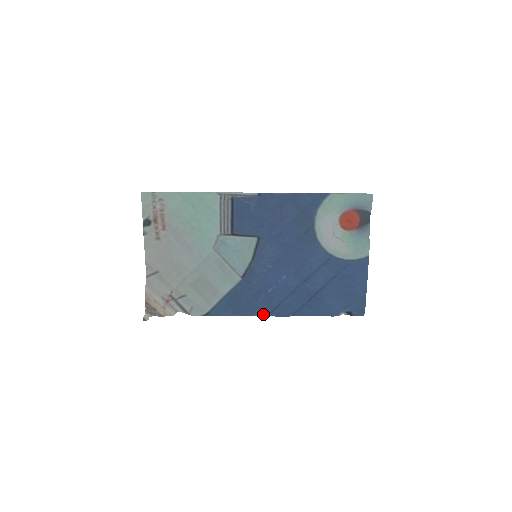
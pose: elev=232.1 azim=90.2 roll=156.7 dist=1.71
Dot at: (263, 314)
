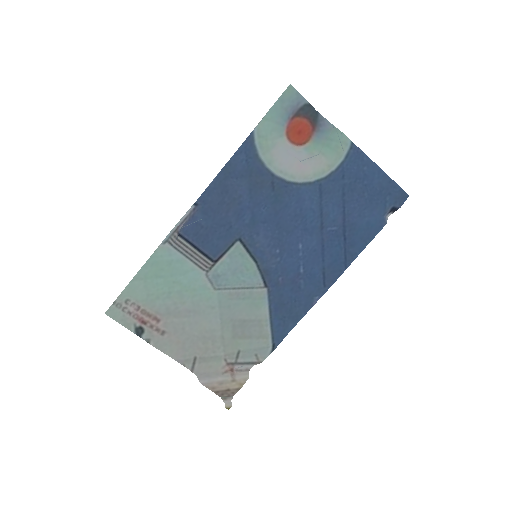
Dot at: (319, 295)
